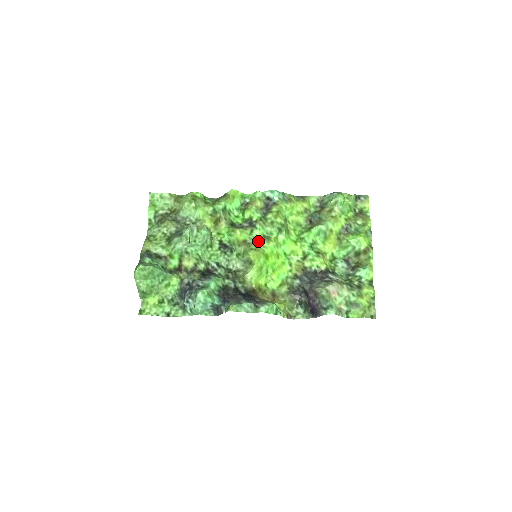
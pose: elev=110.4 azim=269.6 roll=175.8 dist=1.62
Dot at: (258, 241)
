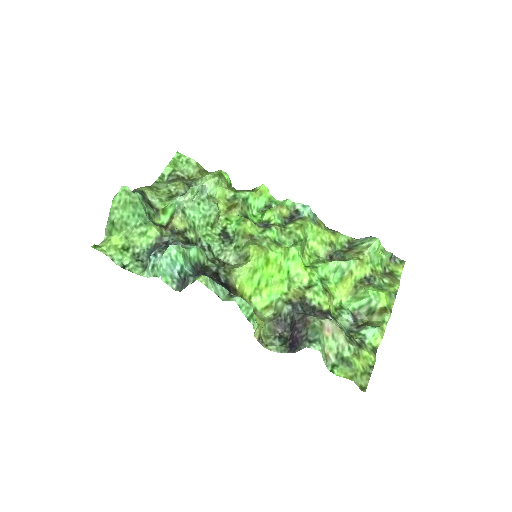
Dot at: (266, 241)
